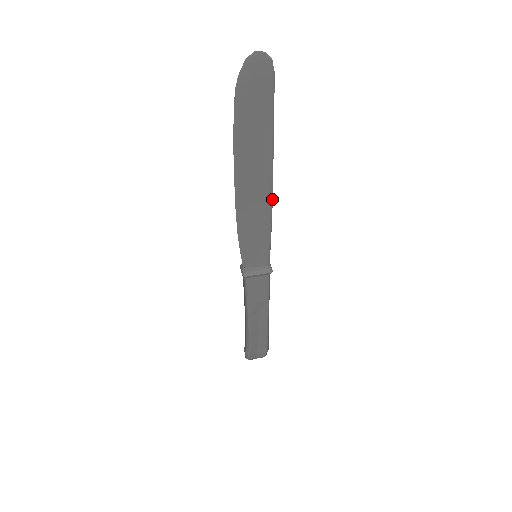
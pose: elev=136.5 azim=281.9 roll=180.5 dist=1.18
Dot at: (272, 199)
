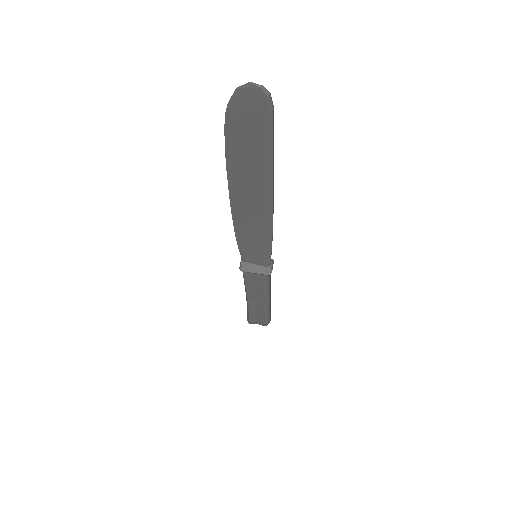
Dot at: (272, 218)
